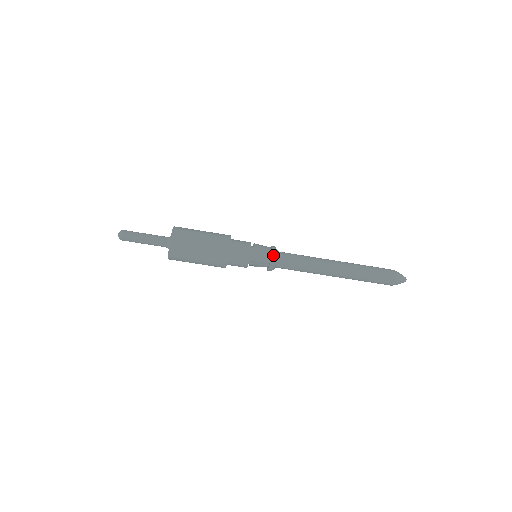
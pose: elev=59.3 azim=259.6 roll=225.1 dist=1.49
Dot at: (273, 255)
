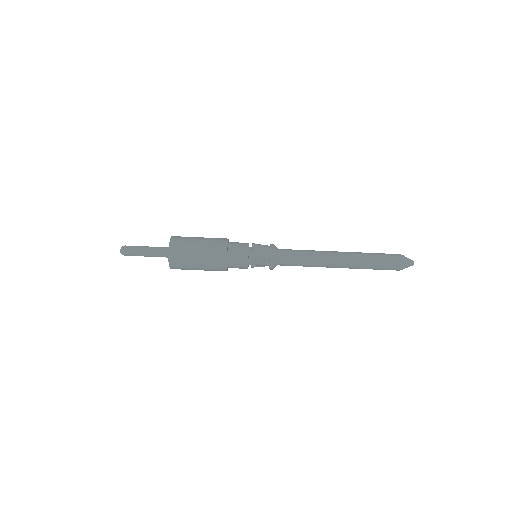
Dot at: (272, 252)
